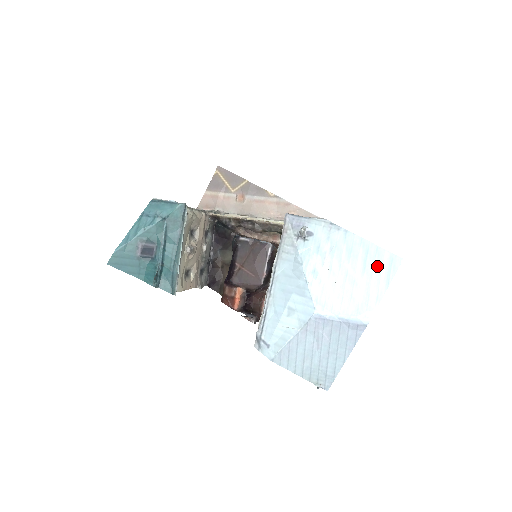
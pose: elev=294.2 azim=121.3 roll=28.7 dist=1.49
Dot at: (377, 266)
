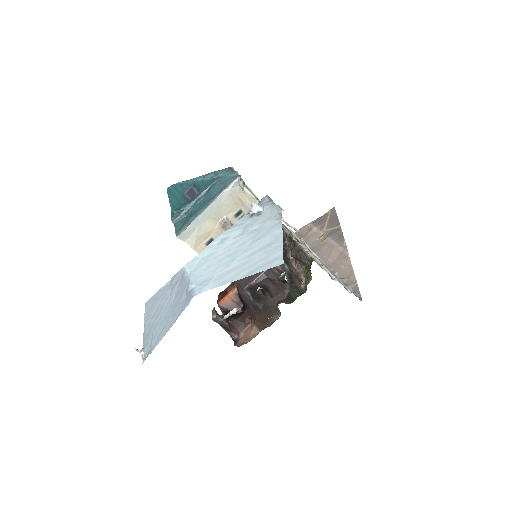
Dot at: (260, 258)
